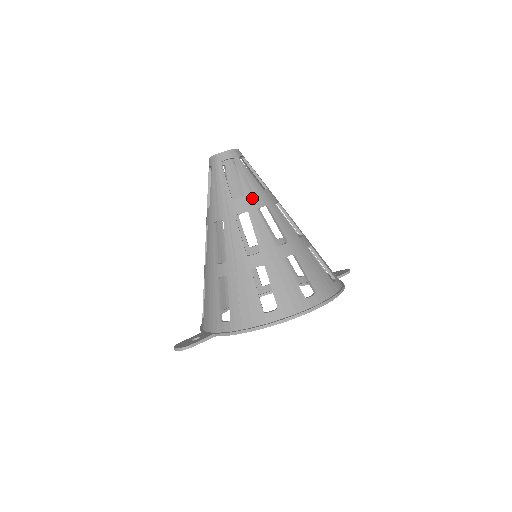
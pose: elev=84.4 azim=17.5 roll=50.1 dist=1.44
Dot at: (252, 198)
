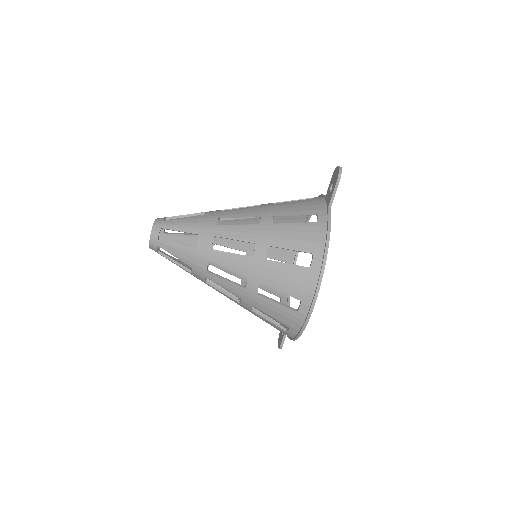
Dot at: (197, 266)
